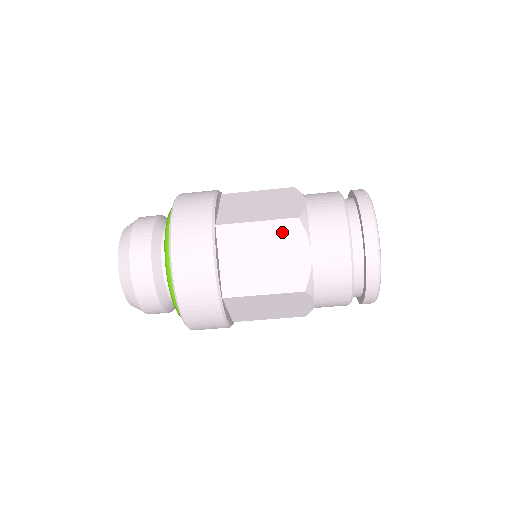
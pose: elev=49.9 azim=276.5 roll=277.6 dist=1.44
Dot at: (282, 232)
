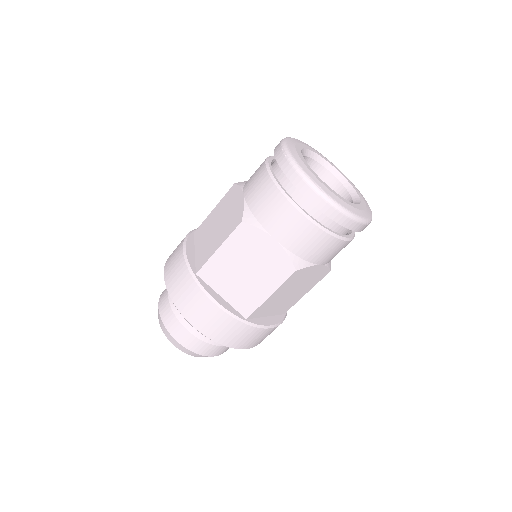
Dot at: (241, 242)
